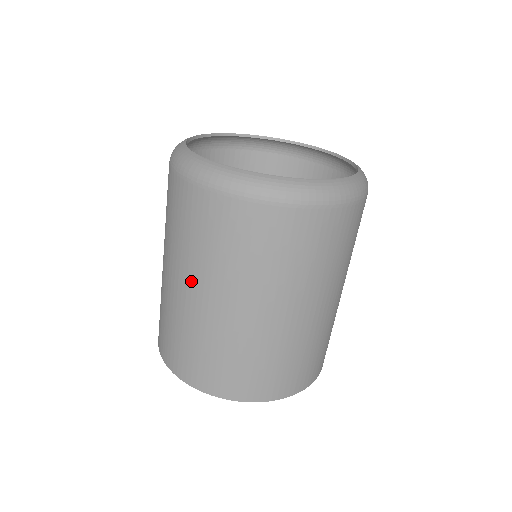
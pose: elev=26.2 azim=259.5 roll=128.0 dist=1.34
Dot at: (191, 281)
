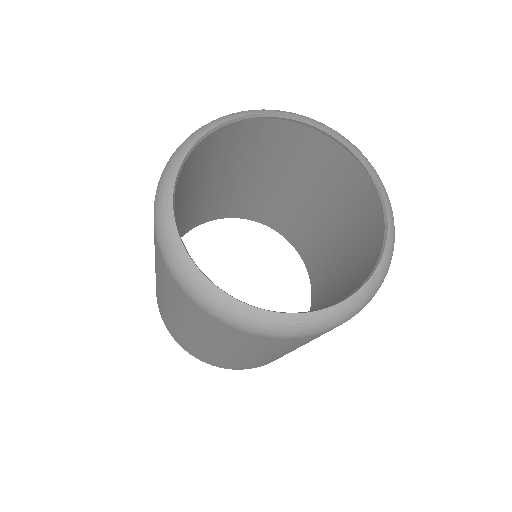
Dot at: (200, 337)
